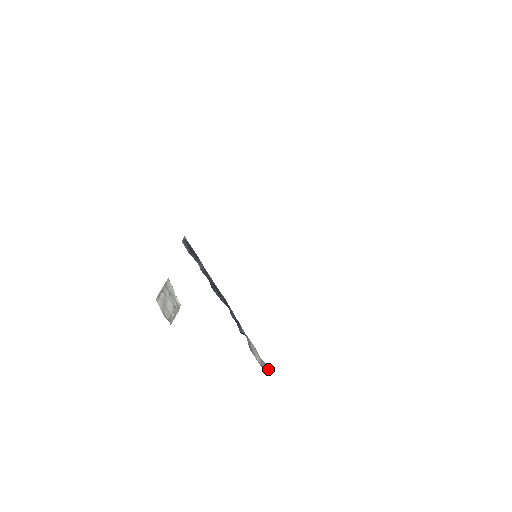
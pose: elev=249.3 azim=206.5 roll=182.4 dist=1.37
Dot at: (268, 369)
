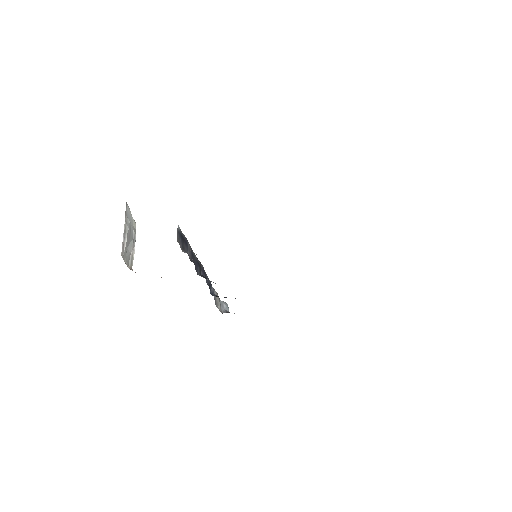
Dot at: (224, 308)
